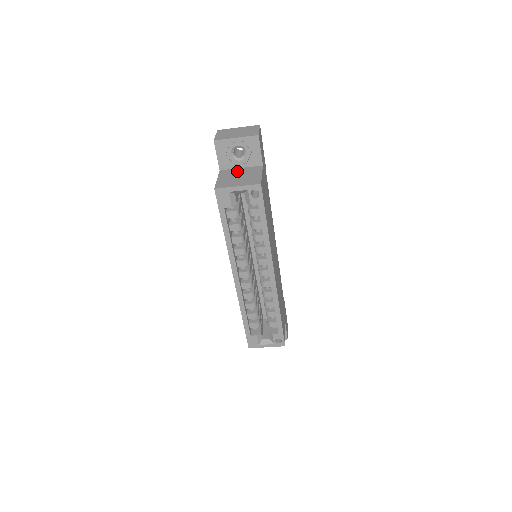
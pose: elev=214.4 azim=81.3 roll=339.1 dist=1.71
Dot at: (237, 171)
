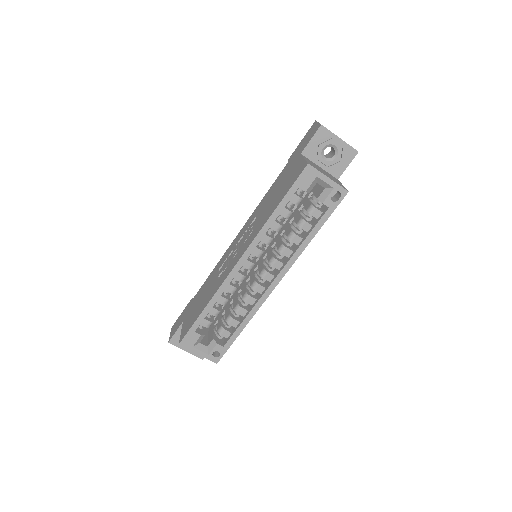
Dot at: occluded
